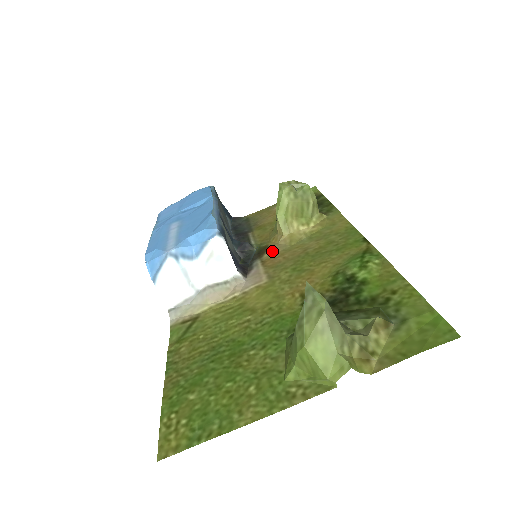
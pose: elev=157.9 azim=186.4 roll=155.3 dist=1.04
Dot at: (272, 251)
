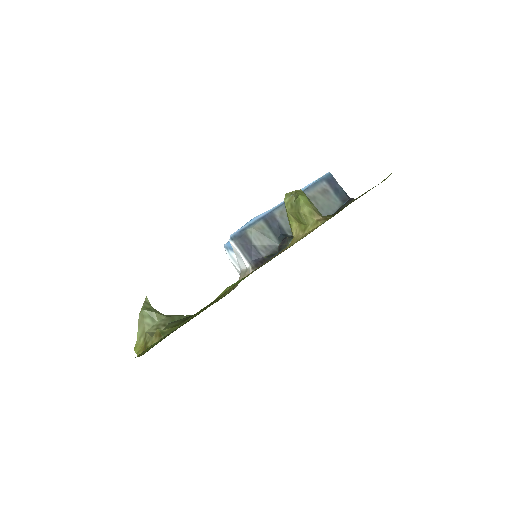
Dot at: (282, 251)
